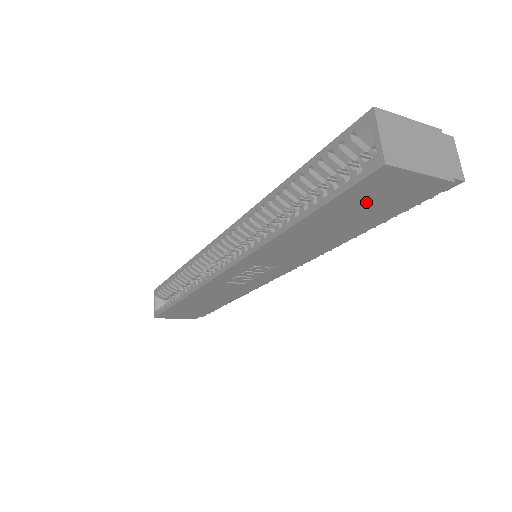
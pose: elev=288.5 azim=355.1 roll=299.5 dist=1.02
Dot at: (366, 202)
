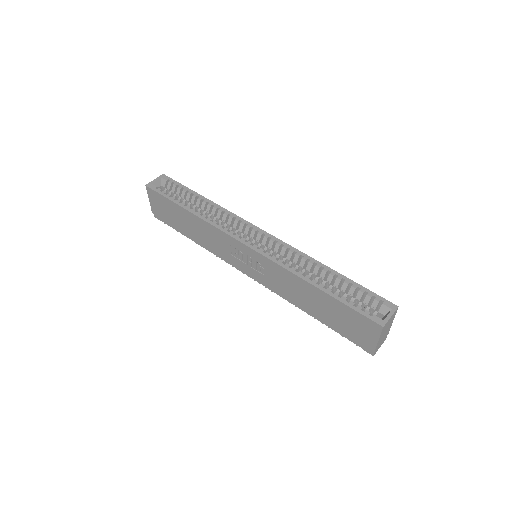
Dot at: (349, 320)
